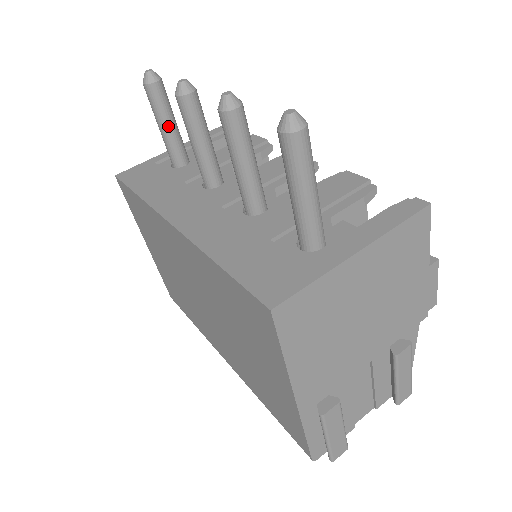
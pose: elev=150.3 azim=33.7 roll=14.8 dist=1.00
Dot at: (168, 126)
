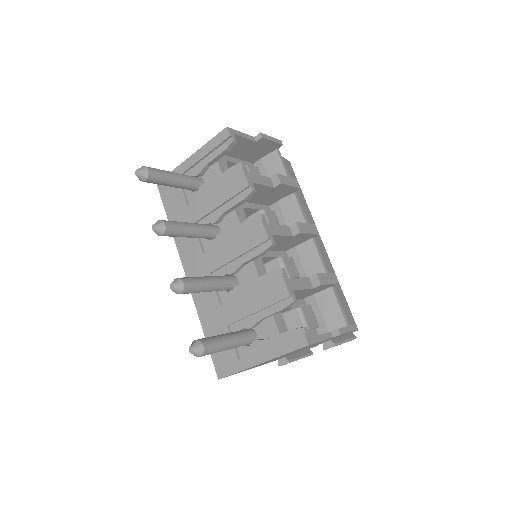
Dot at: (170, 186)
